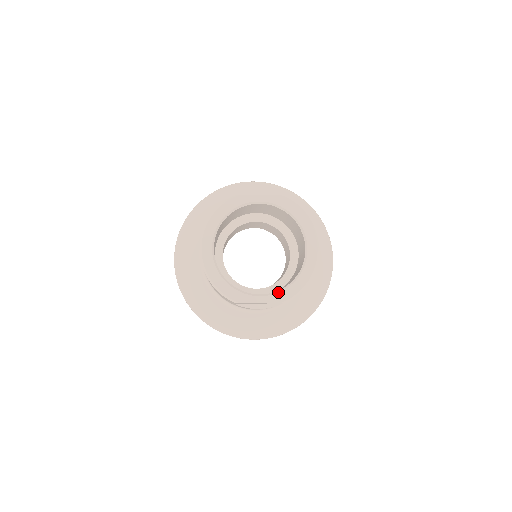
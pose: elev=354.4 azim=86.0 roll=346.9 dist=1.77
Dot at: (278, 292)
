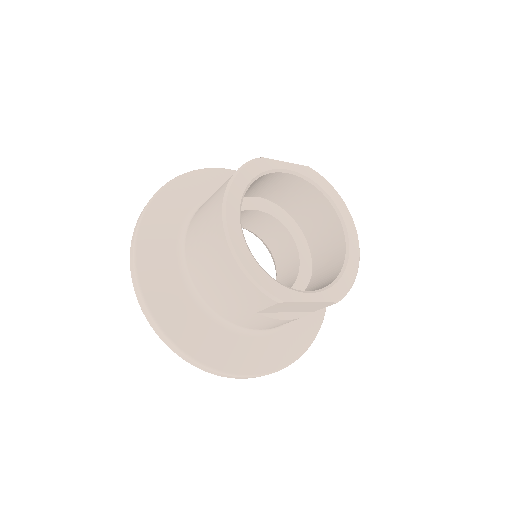
Dot at: (327, 288)
